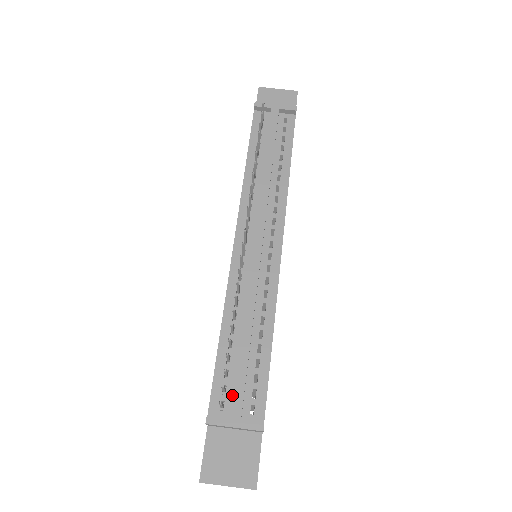
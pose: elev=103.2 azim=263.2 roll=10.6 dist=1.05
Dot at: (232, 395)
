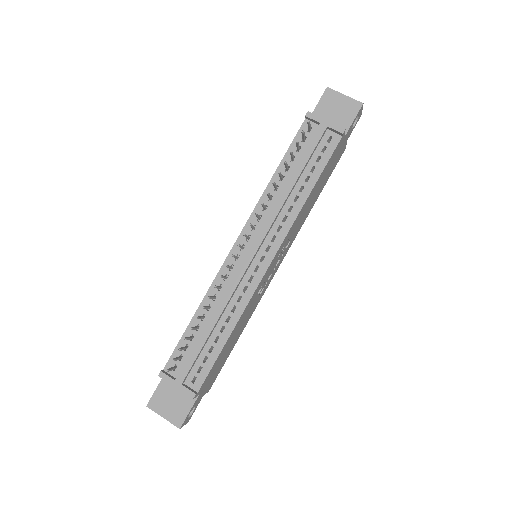
Dot at: (184, 364)
